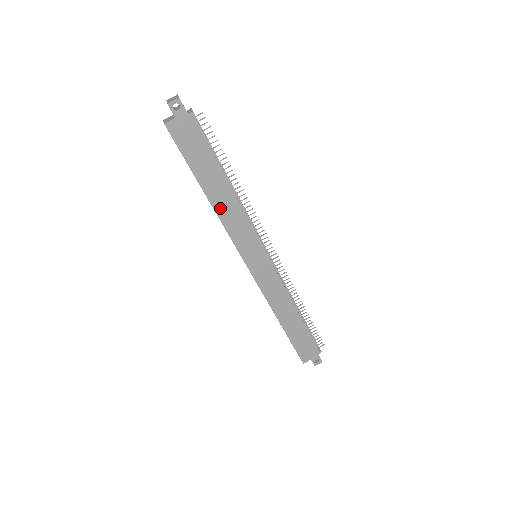
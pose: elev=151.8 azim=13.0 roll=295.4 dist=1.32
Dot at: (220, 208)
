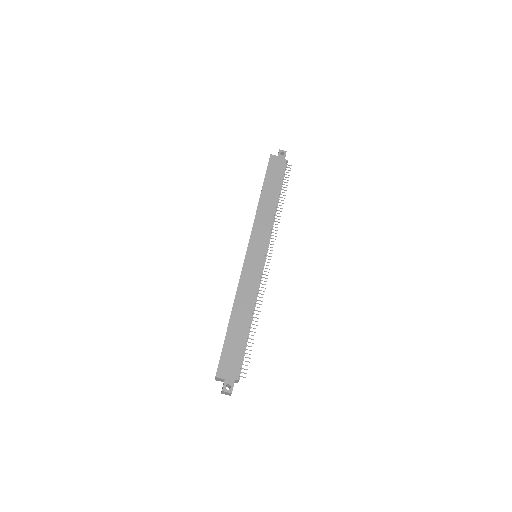
Dot at: (262, 207)
